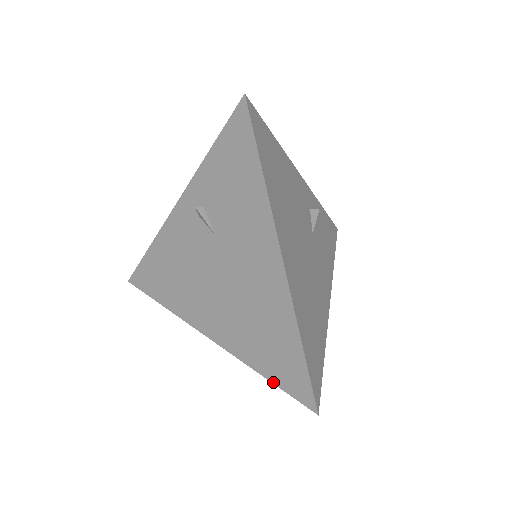
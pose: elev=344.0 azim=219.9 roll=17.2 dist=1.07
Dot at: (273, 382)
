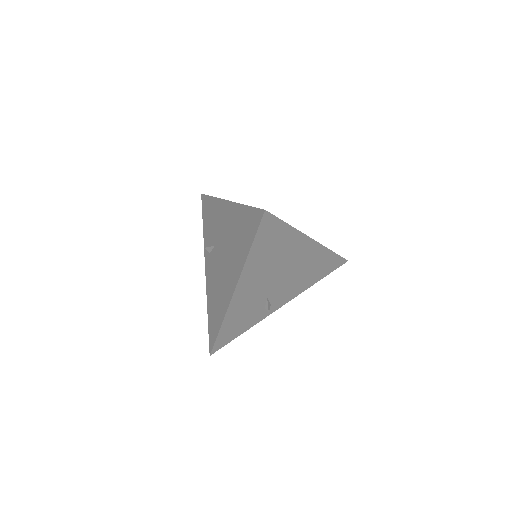
Dot at: (252, 242)
